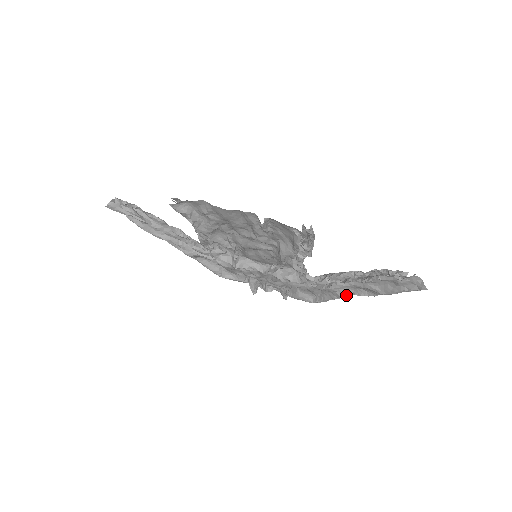
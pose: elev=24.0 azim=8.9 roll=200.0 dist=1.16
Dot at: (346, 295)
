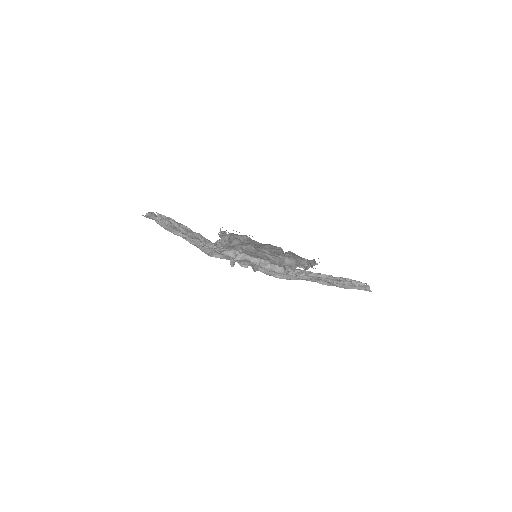
Dot at: occluded
